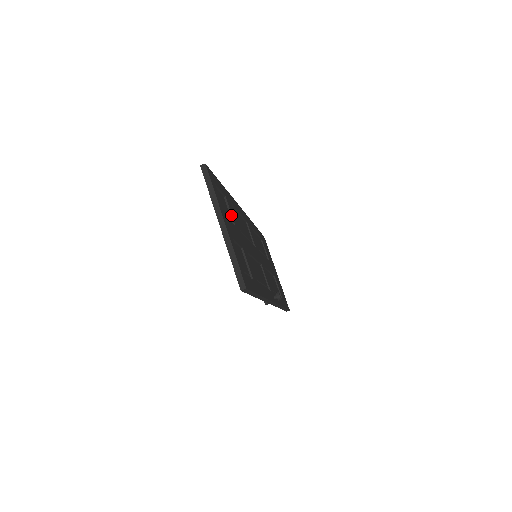
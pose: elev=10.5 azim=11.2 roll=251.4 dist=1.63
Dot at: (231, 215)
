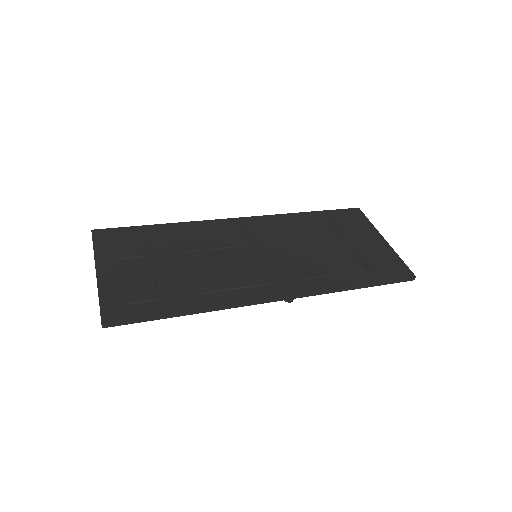
Dot at: (152, 249)
